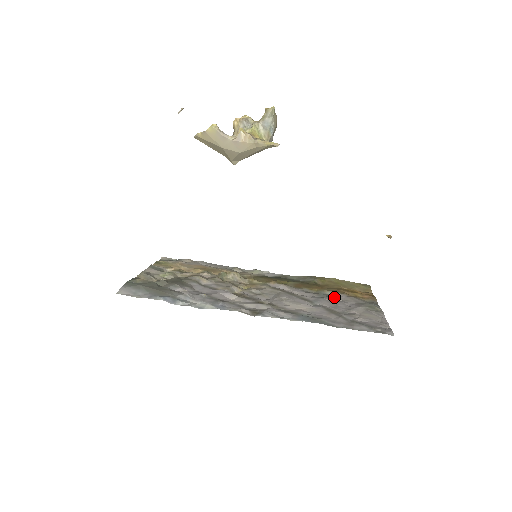
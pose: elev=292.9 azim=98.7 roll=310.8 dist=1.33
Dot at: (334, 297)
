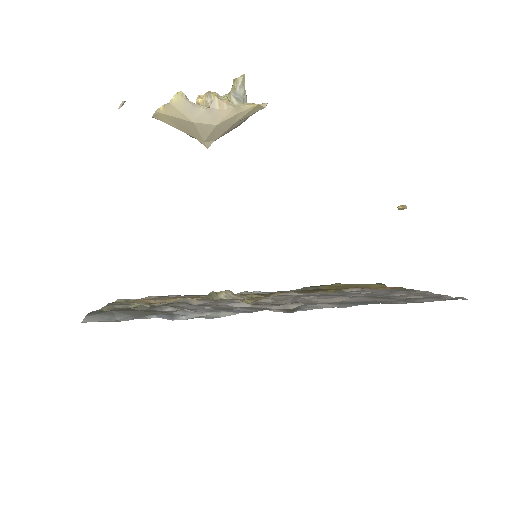
Dot at: (360, 291)
